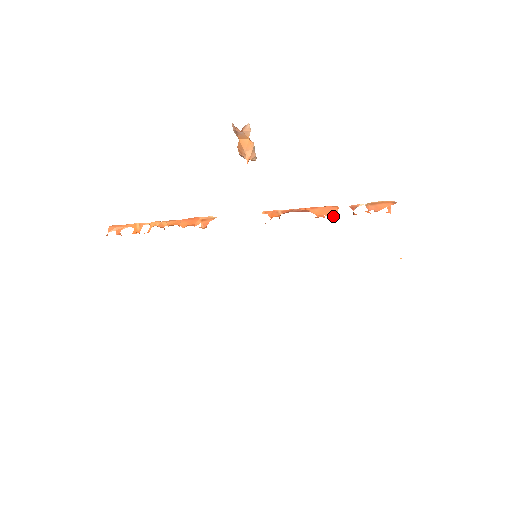
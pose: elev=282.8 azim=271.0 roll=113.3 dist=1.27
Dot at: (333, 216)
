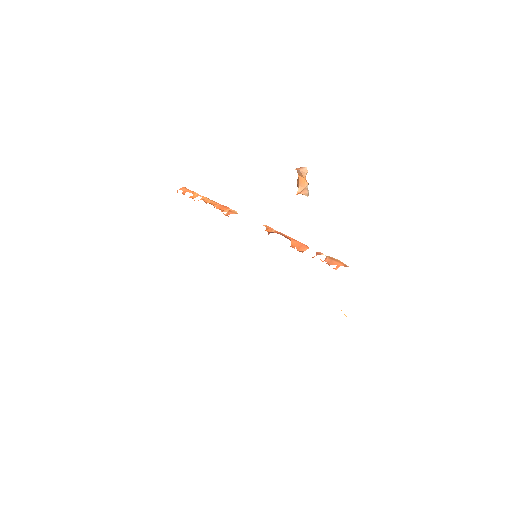
Dot at: (300, 251)
